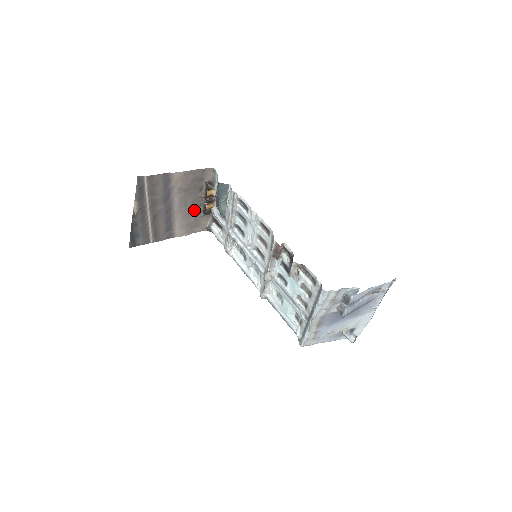
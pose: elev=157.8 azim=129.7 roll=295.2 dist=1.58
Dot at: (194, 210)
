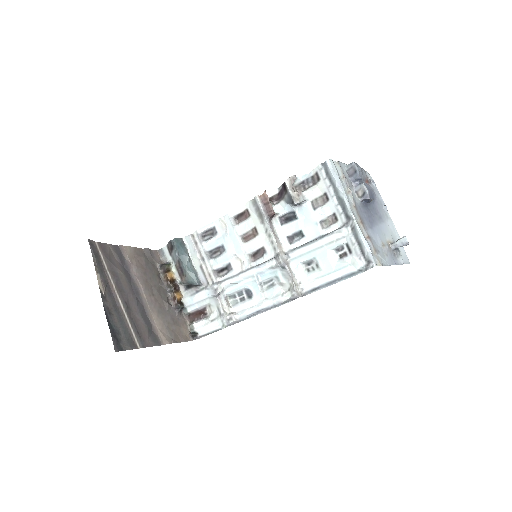
Dot at: (165, 304)
